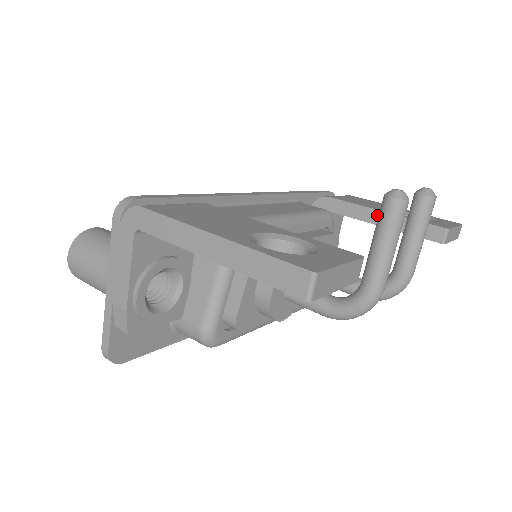
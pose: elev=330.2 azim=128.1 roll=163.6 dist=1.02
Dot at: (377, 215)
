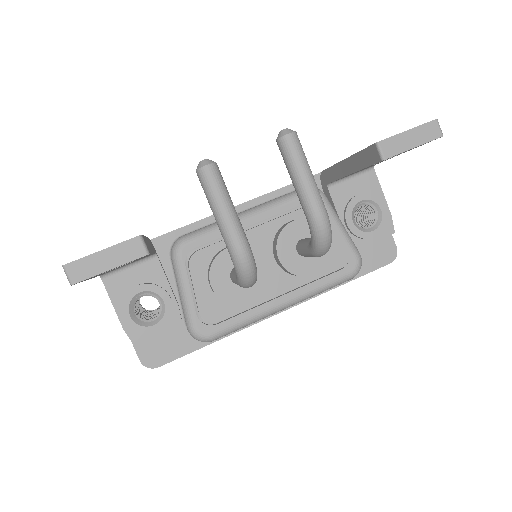
Dot at: (344, 165)
